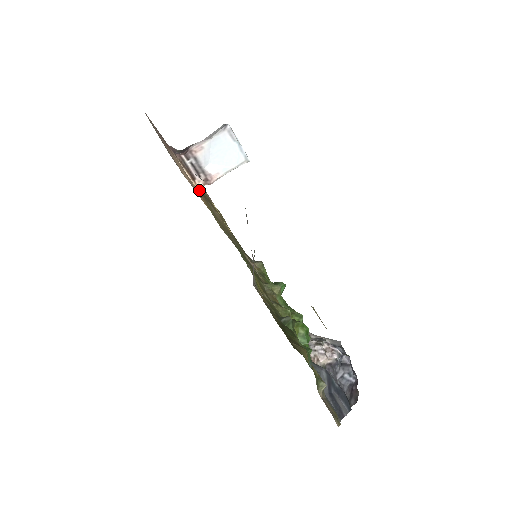
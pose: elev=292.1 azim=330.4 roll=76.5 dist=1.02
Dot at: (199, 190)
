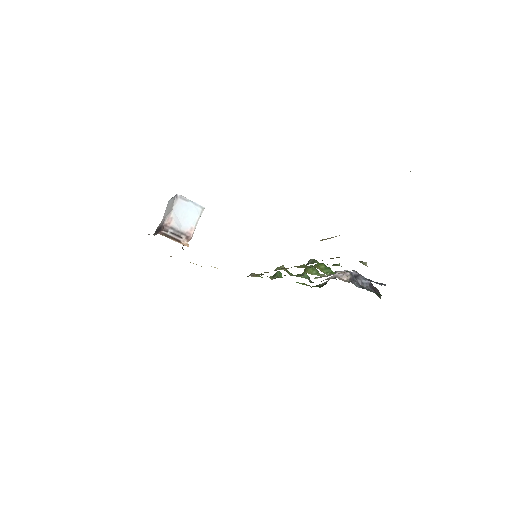
Dot at: (188, 246)
